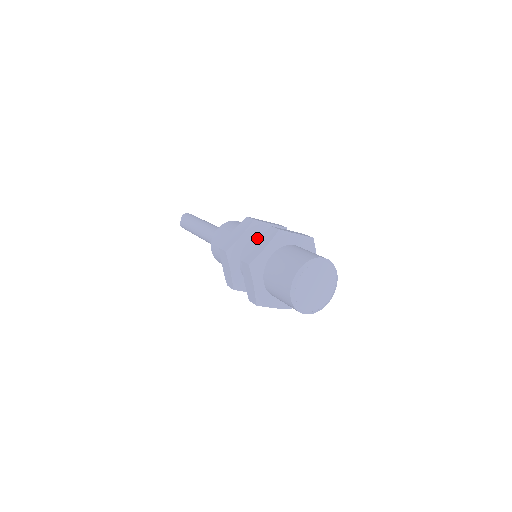
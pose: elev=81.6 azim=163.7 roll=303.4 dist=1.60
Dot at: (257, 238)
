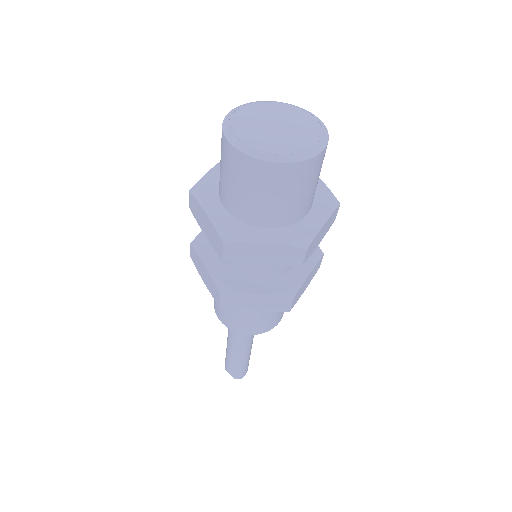
Dot at: occluded
